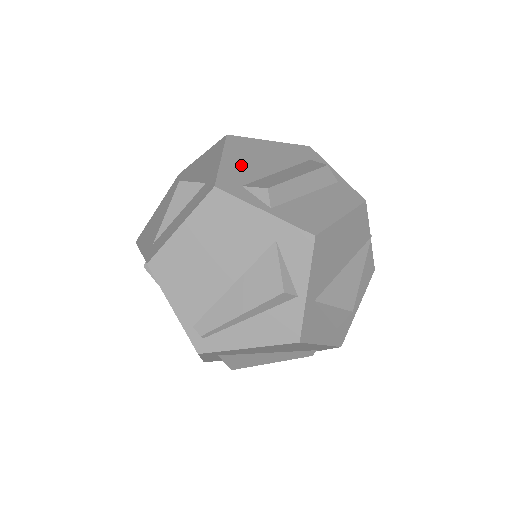
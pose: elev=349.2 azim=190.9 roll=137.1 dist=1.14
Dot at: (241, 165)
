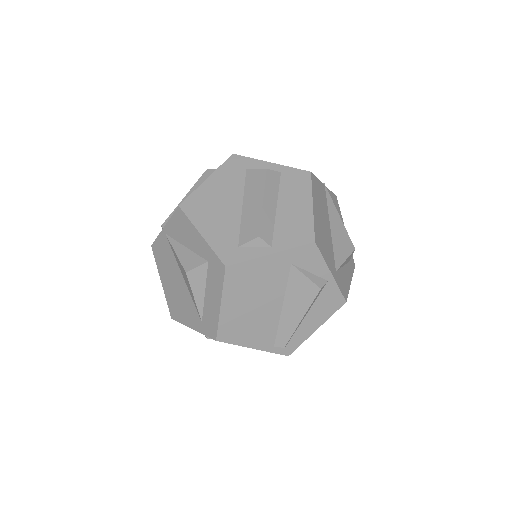
Dot at: (218, 227)
